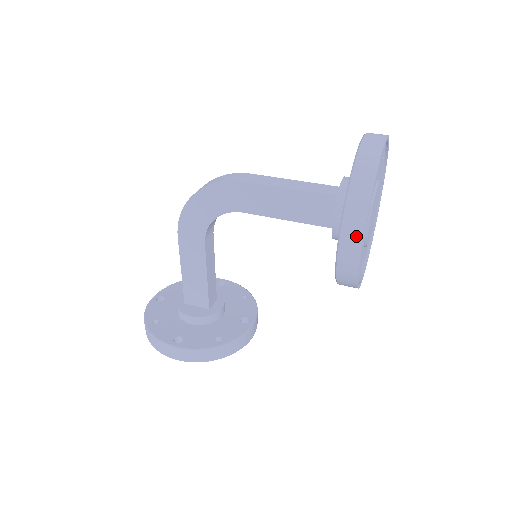
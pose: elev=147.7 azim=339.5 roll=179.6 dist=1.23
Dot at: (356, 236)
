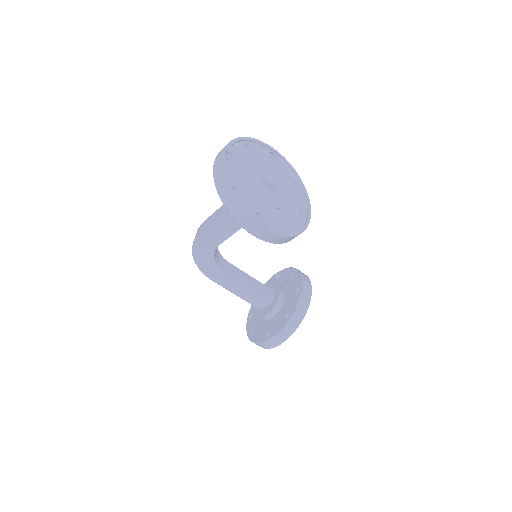
Dot at: (249, 222)
